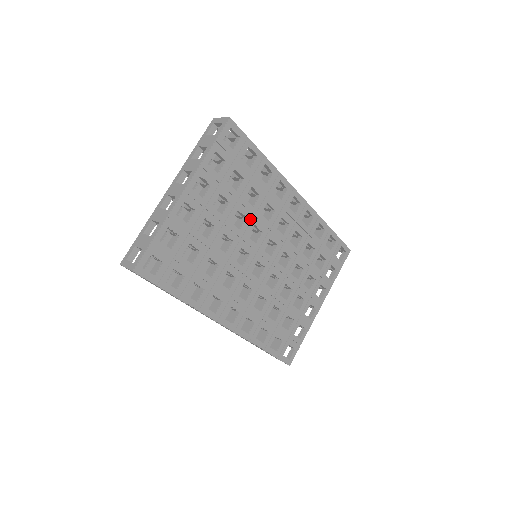
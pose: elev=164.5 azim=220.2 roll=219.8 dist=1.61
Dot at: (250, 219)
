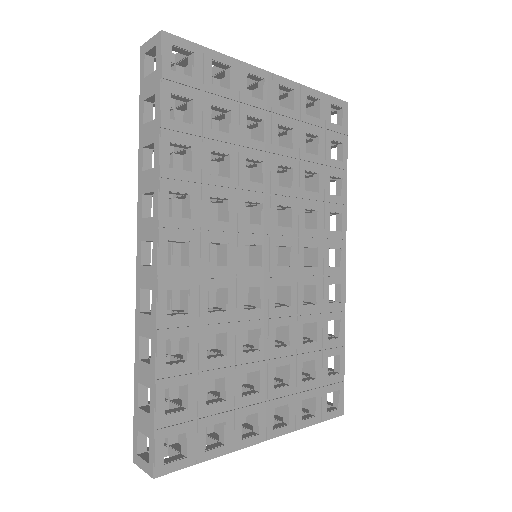
Dot at: (293, 195)
